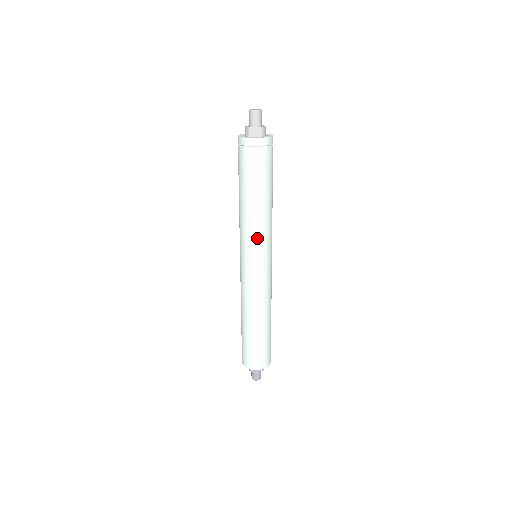
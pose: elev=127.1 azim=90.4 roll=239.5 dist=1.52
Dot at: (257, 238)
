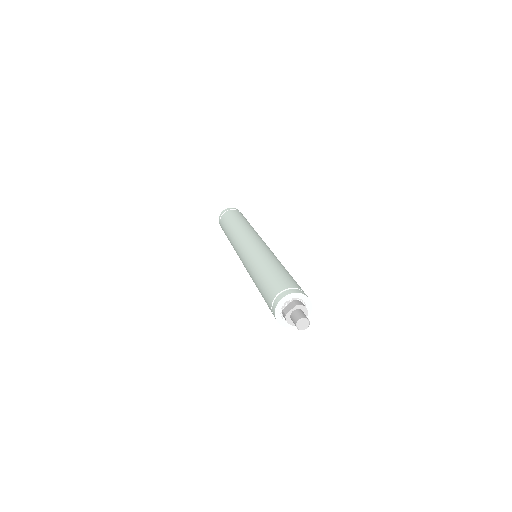
Dot at: occluded
